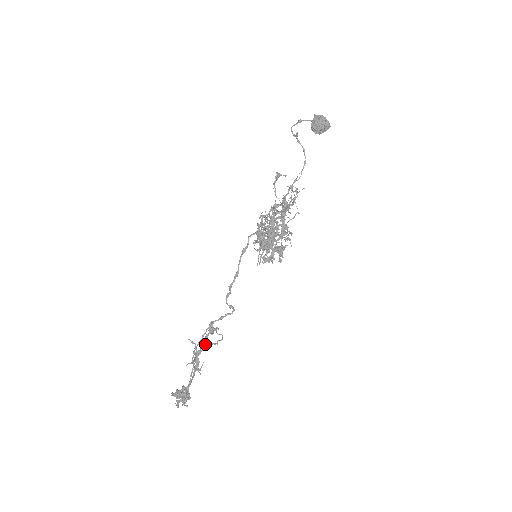
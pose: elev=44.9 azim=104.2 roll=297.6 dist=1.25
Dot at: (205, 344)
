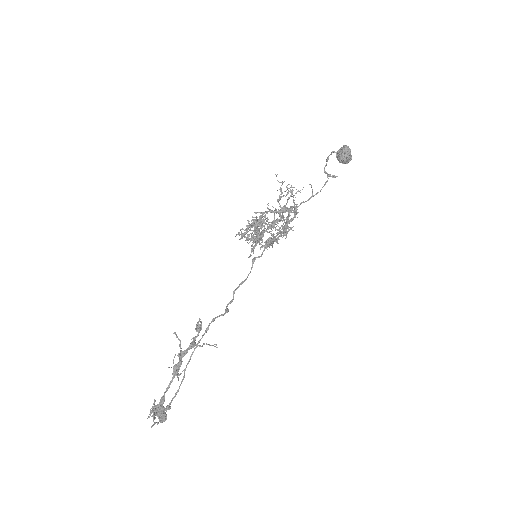
Dot at: (191, 345)
